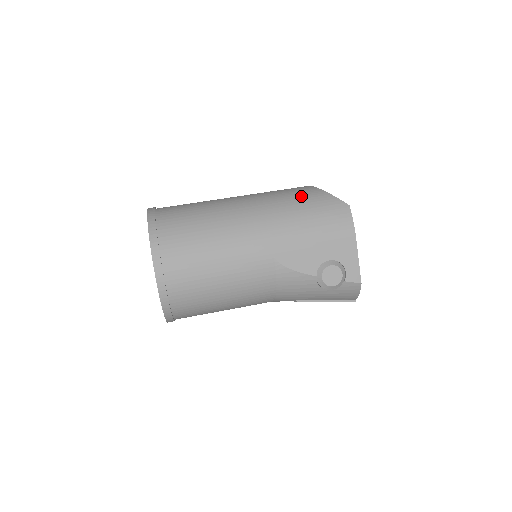
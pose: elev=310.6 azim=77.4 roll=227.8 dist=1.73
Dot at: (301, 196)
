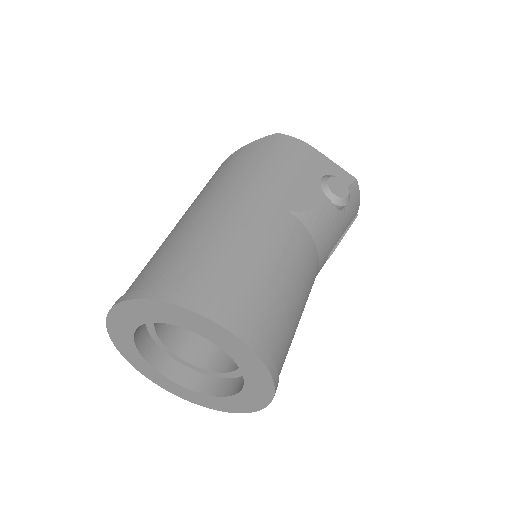
Dot at: (235, 161)
